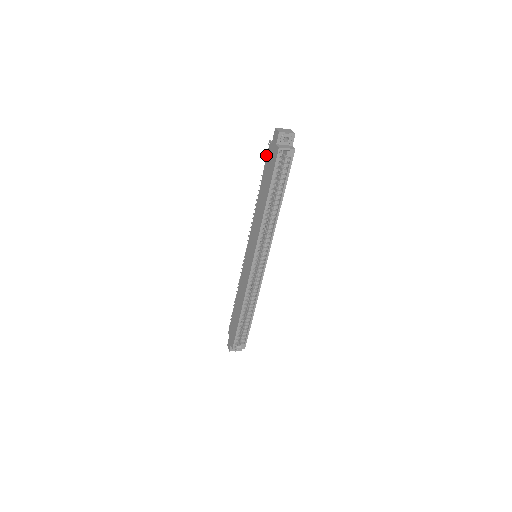
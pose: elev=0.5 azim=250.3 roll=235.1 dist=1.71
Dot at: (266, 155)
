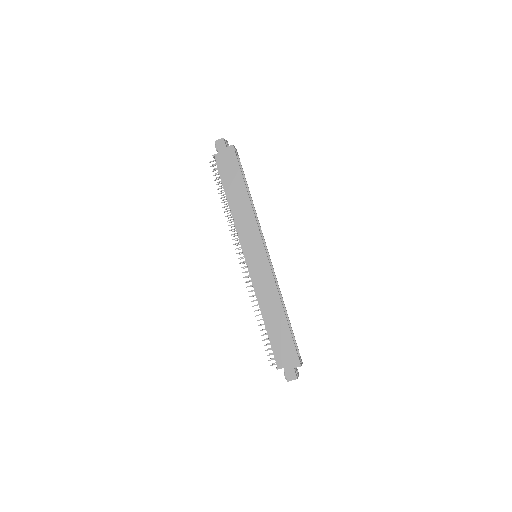
Dot at: (213, 170)
